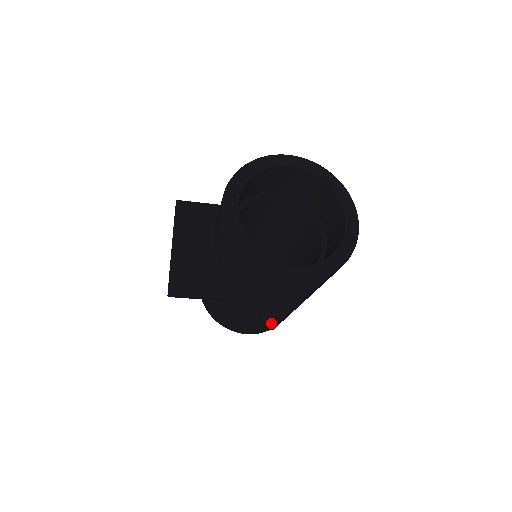
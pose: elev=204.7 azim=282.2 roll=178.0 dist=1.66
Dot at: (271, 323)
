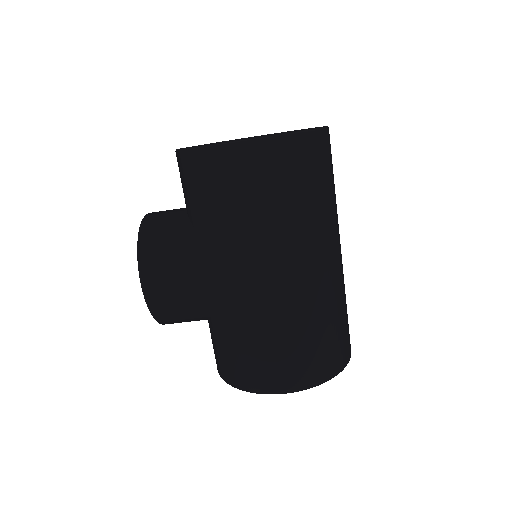
Dot at: (298, 334)
